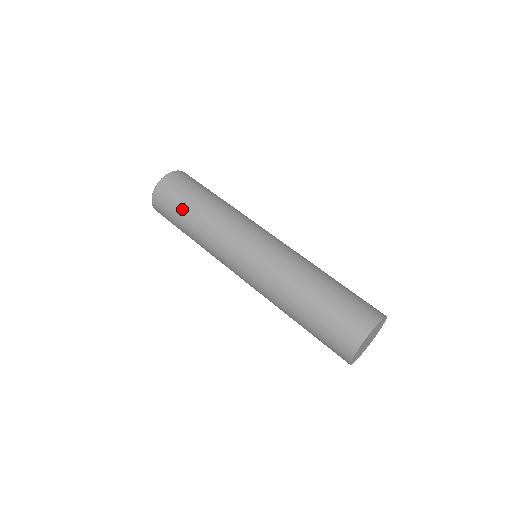
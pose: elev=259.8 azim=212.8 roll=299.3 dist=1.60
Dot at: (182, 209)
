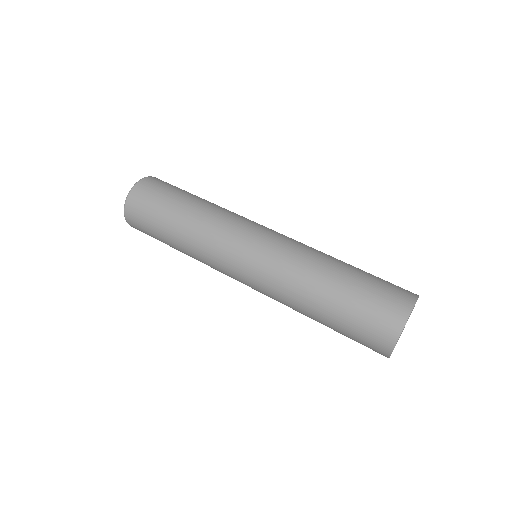
Dot at: (164, 212)
